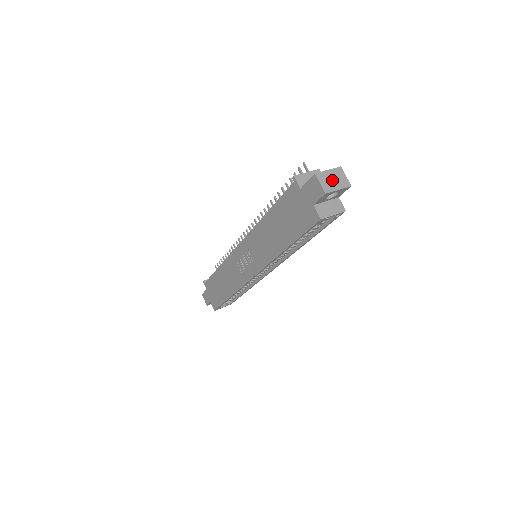
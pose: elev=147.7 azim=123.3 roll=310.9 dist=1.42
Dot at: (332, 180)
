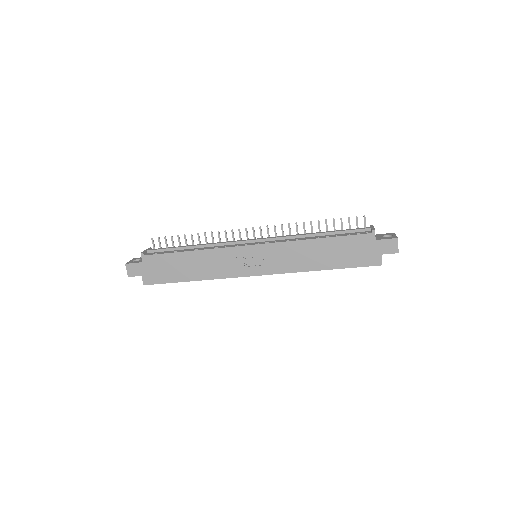
Dot at: occluded
